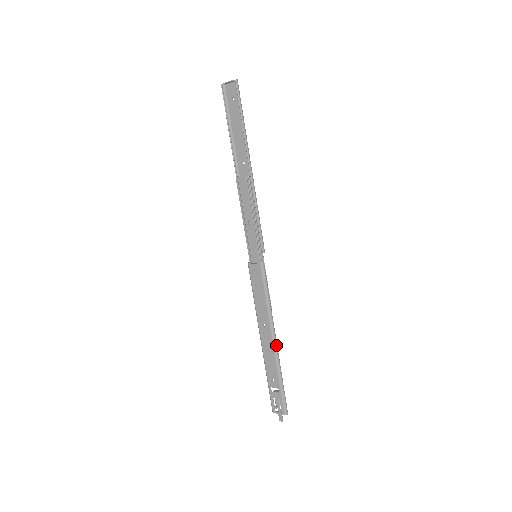
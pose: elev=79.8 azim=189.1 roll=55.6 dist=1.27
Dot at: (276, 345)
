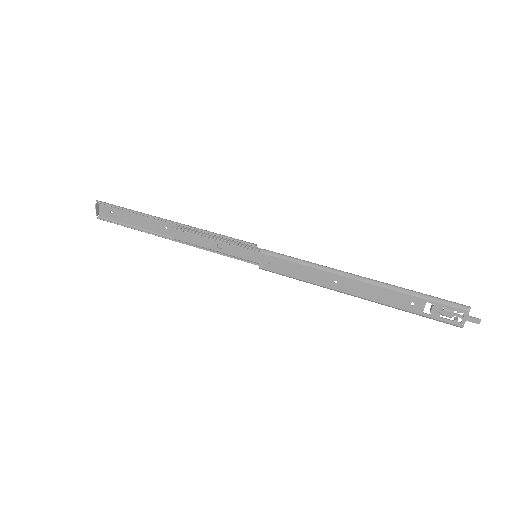
Dot at: (365, 279)
